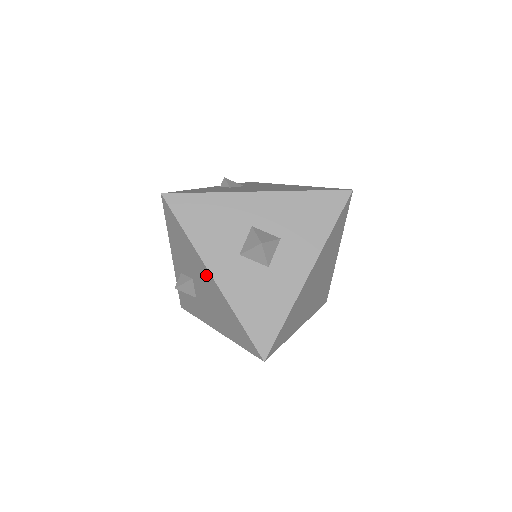
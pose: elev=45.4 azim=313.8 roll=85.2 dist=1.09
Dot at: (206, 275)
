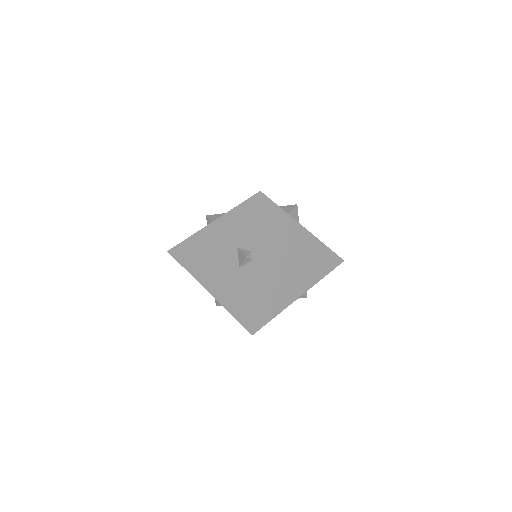
Dot at: occluded
